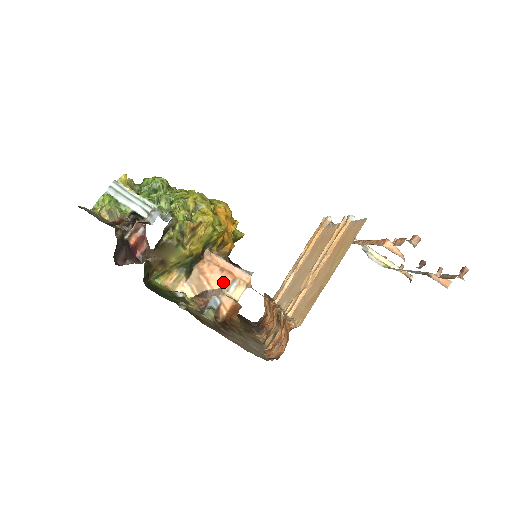
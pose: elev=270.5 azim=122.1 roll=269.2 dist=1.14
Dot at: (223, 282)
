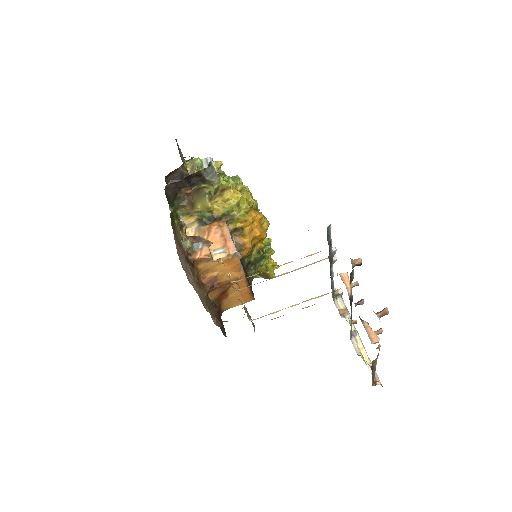
Dot at: (216, 243)
